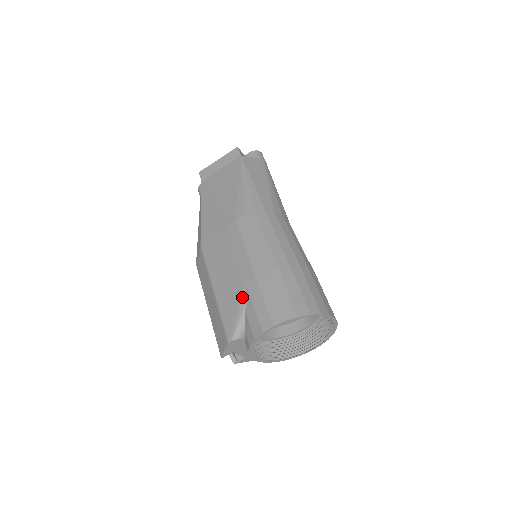
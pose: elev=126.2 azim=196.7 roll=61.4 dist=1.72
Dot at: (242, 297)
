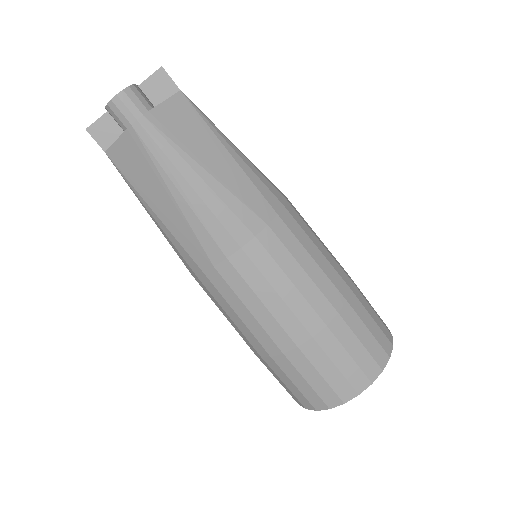
Dot at: occluded
